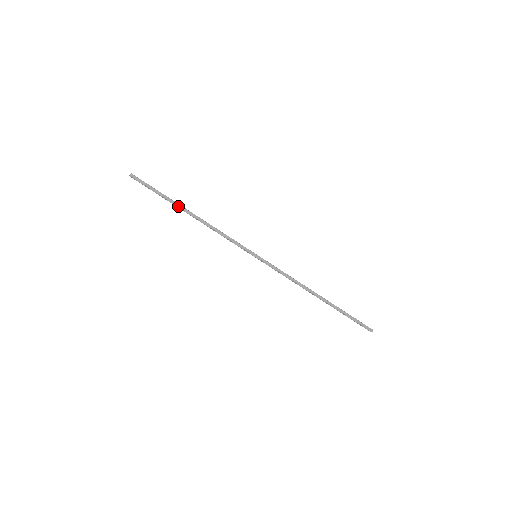
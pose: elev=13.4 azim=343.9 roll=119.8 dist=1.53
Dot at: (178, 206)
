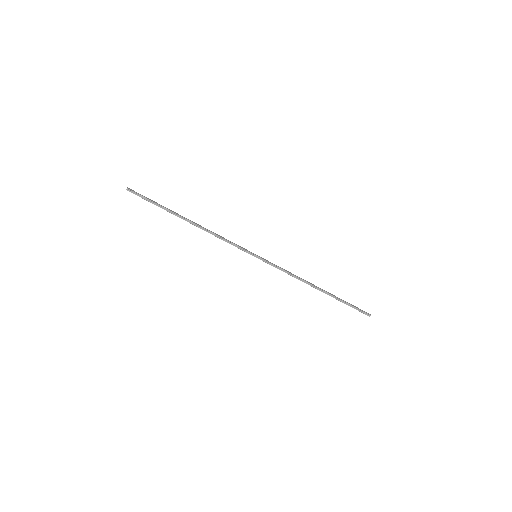
Dot at: (177, 214)
